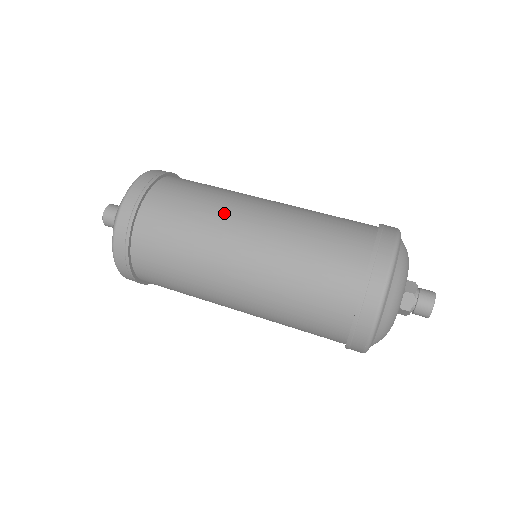
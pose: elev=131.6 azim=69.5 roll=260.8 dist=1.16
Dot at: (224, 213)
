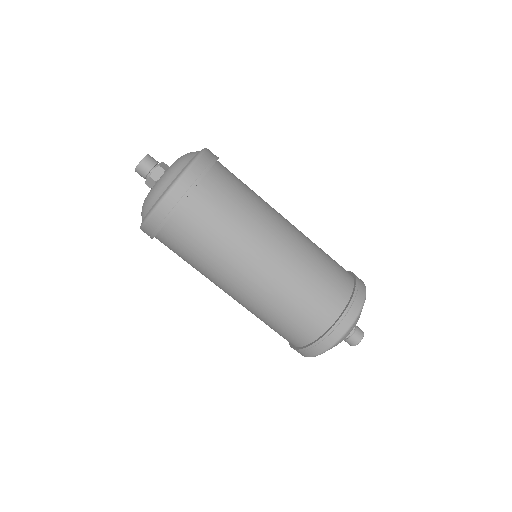
Dot at: occluded
